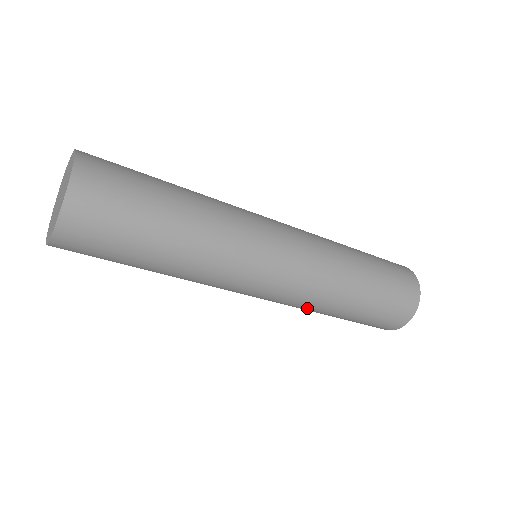
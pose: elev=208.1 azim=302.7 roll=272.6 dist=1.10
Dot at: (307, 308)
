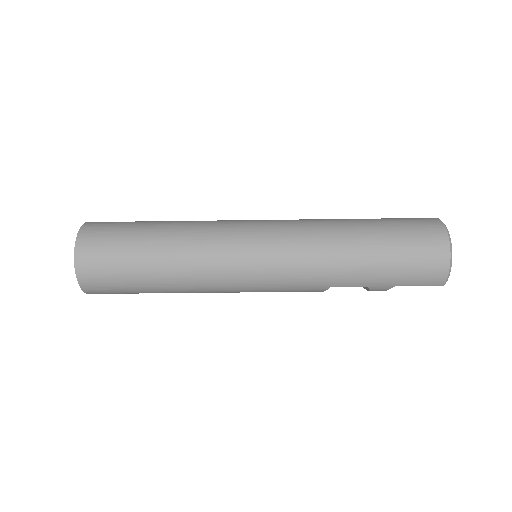
Dot at: (322, 263)
